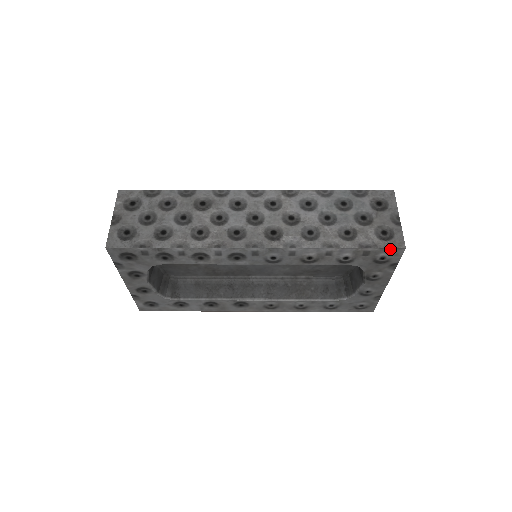
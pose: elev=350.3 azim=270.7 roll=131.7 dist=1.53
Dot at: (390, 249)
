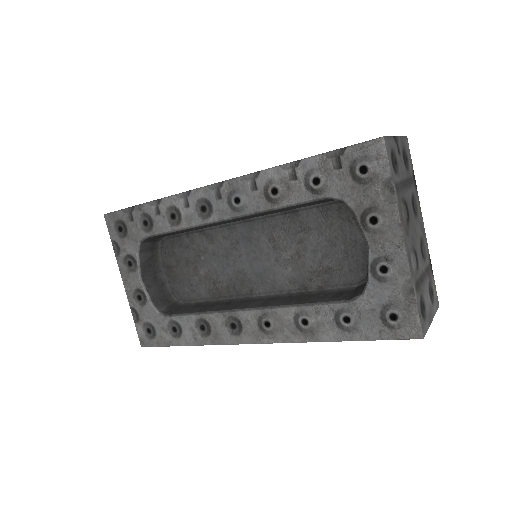
Dot at: (363, 145)
